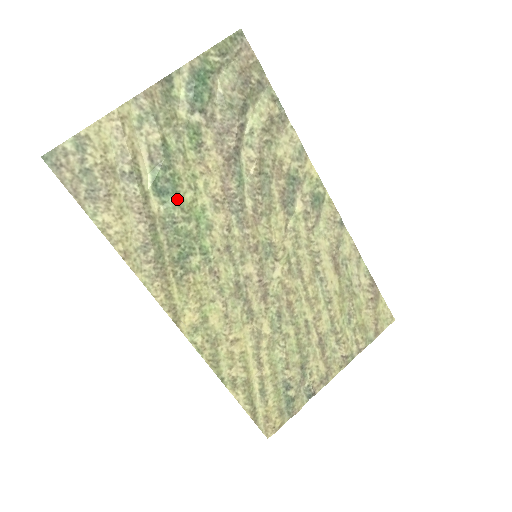
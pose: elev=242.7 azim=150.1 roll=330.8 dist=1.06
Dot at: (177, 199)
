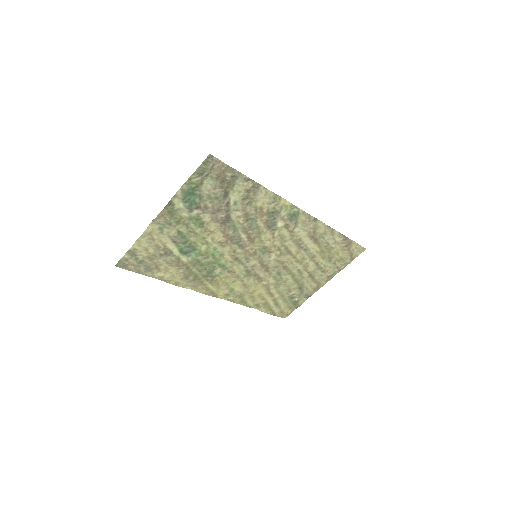
Dot at: (197, 252)
